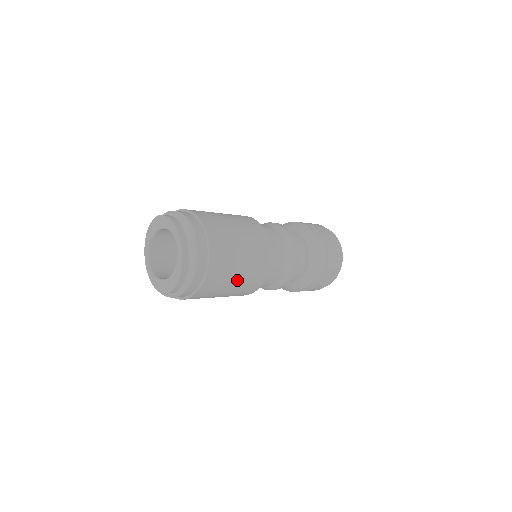
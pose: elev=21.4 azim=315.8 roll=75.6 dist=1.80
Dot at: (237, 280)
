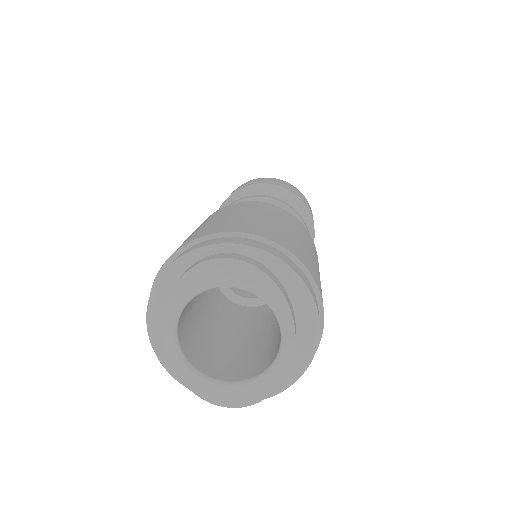
Dot at: occluded
